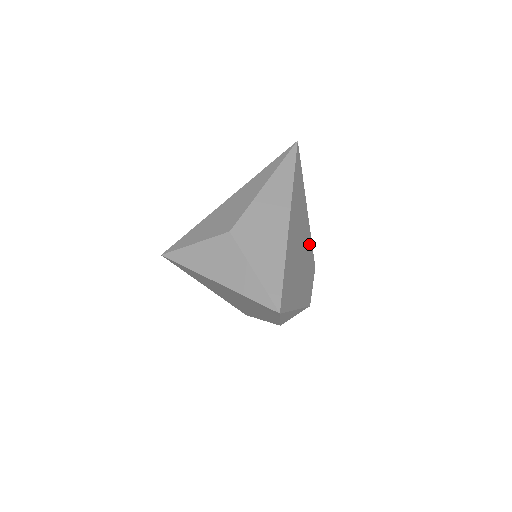
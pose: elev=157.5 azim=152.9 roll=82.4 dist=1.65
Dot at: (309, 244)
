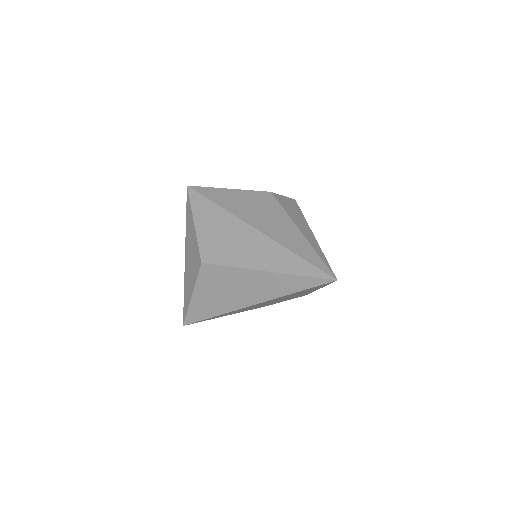
Dot at: occluded
